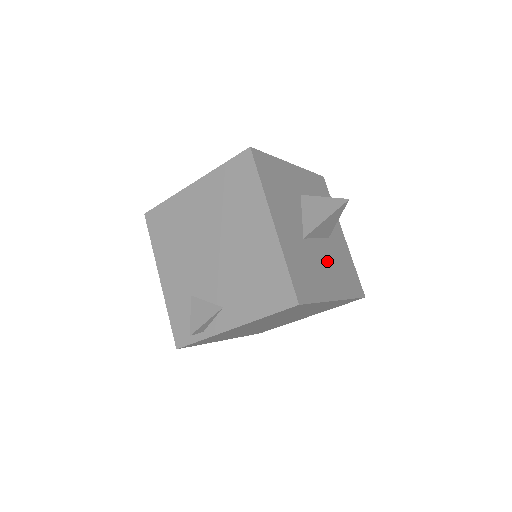
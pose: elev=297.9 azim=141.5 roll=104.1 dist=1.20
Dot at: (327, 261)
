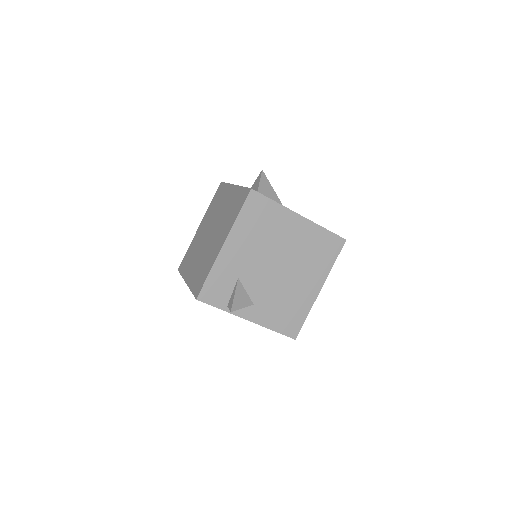
Dot at: occluded
